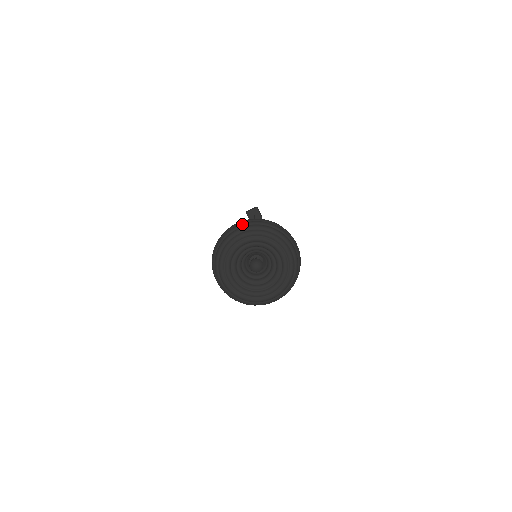
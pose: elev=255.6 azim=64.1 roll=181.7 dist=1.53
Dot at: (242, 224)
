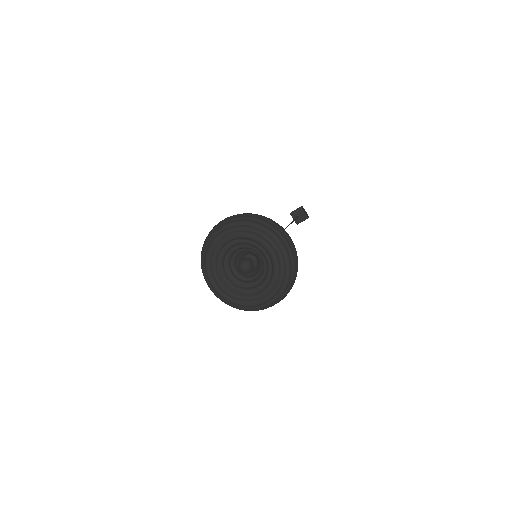
Dot at: (225, 220)
